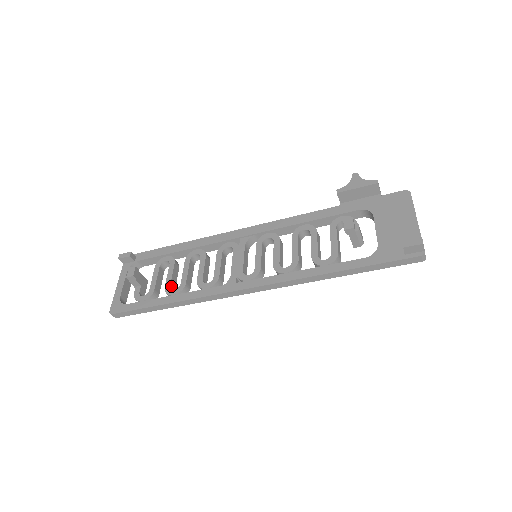
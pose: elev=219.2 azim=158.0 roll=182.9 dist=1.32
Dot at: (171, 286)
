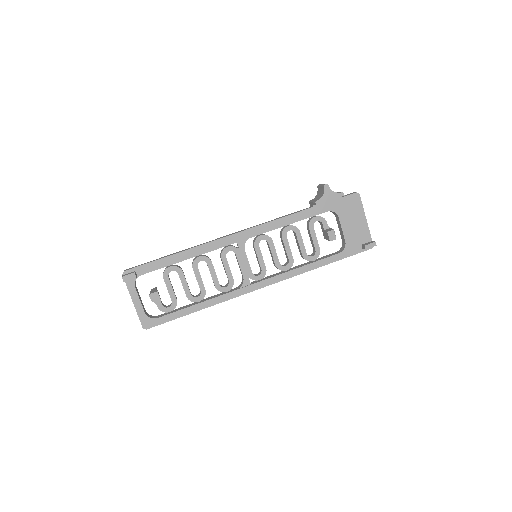
Dot at: (190, 293)
